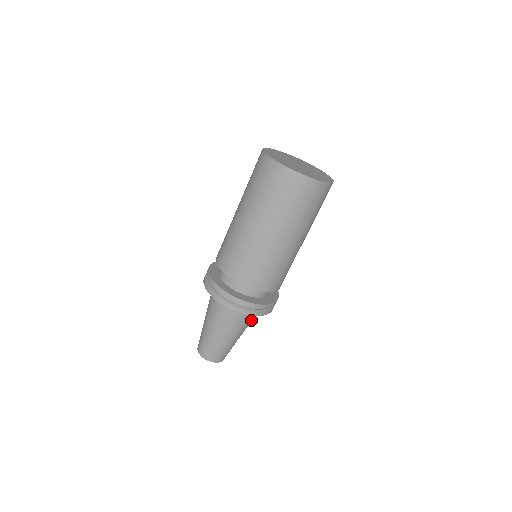
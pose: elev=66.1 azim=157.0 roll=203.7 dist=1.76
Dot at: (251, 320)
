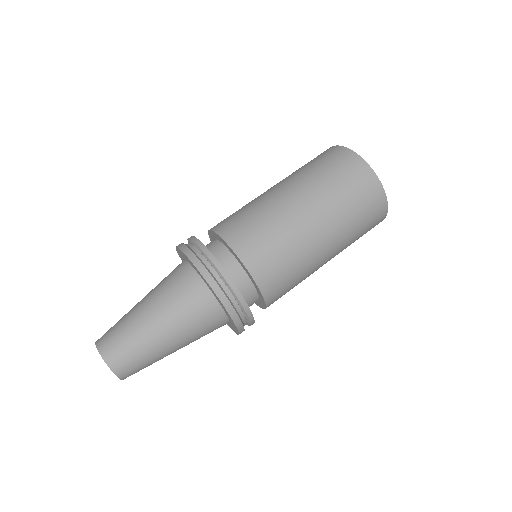
Dot at: (202, 330)
